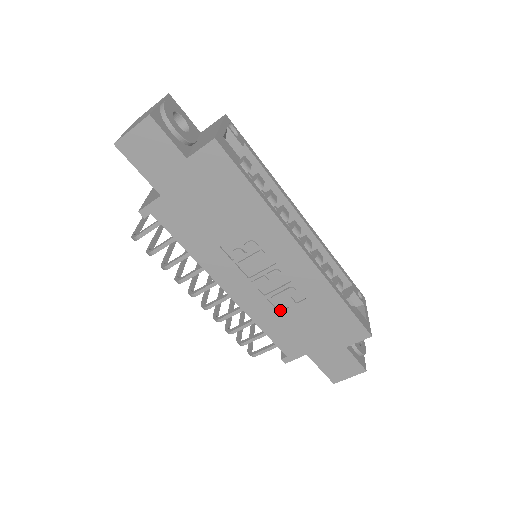
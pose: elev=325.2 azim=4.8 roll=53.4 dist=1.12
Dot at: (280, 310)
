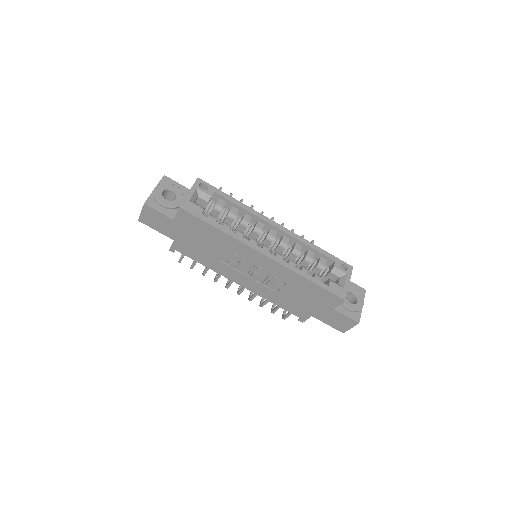
Dot at: (277, 291)
